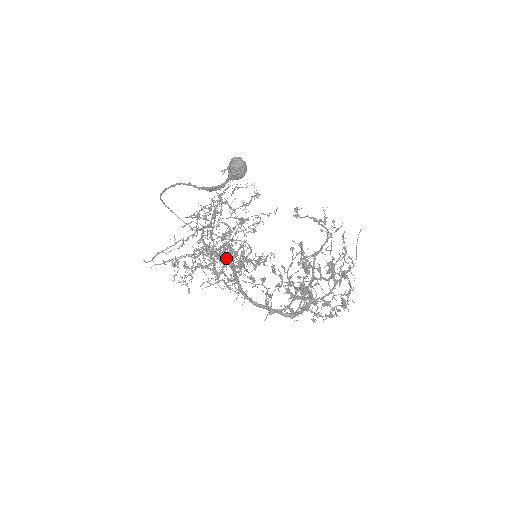
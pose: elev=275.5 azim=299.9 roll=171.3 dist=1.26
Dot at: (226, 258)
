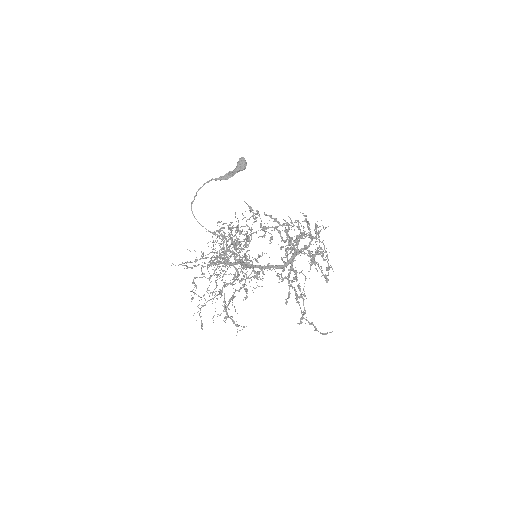
Dot at: occluded
